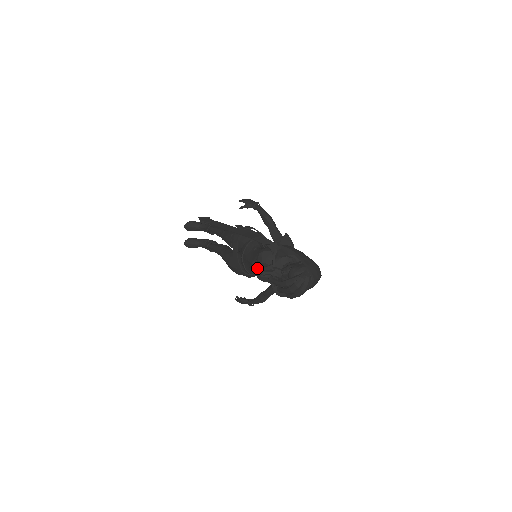
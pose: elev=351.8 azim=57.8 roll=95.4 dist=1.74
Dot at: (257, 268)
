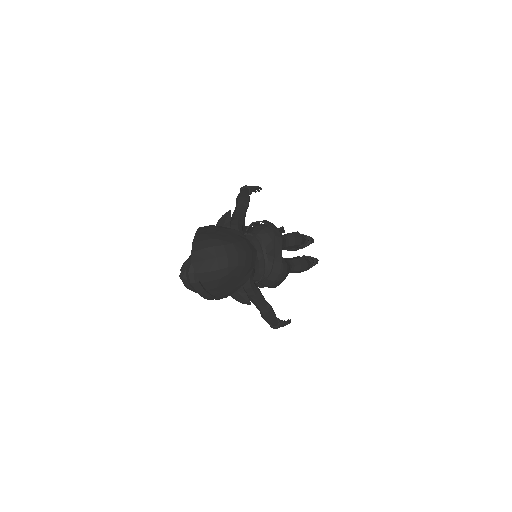
Dot at: occluded
